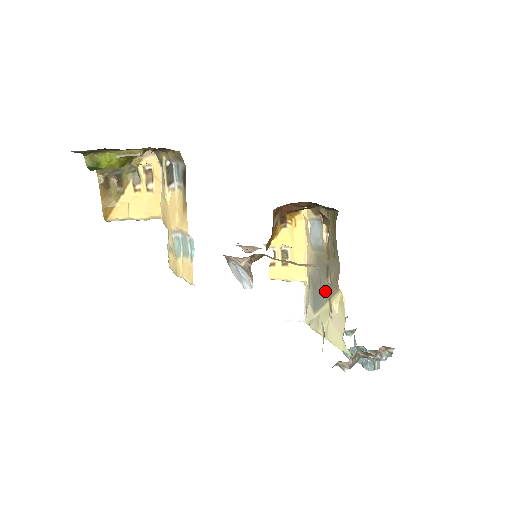
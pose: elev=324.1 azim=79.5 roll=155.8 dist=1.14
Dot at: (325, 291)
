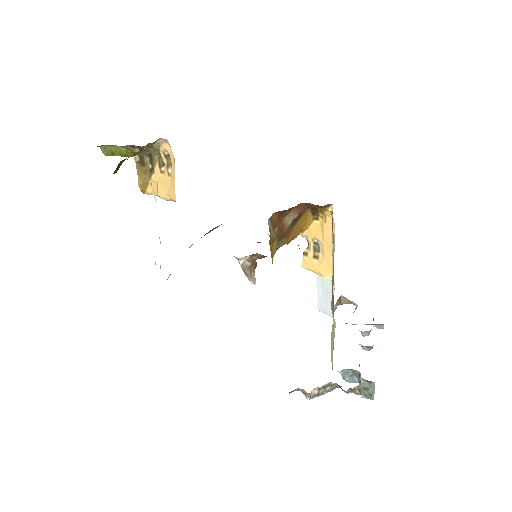
Dot at: (333, 303)
